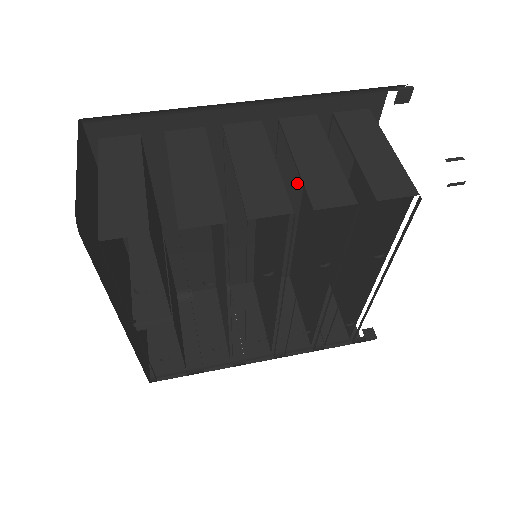
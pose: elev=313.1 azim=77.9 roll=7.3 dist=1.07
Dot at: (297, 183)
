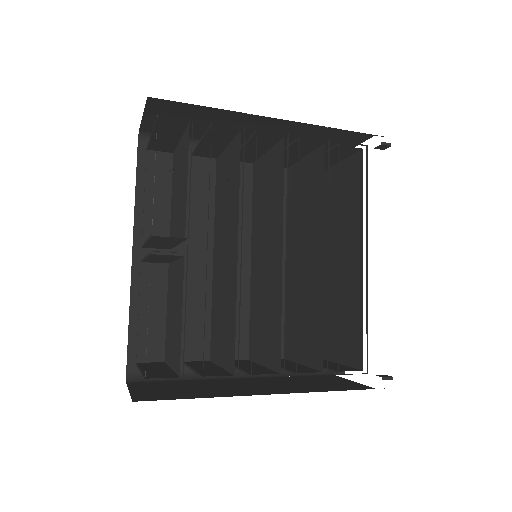
Dot at: occluded
